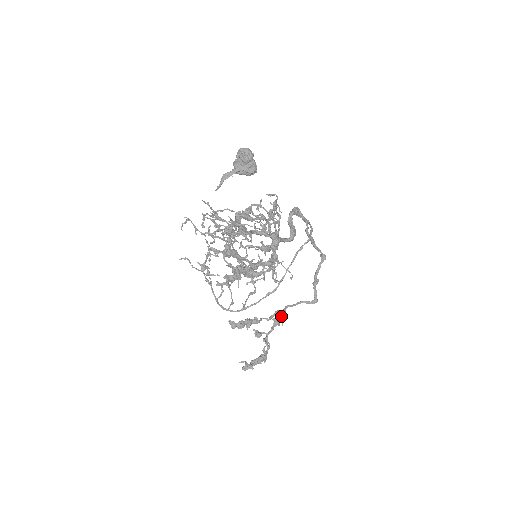
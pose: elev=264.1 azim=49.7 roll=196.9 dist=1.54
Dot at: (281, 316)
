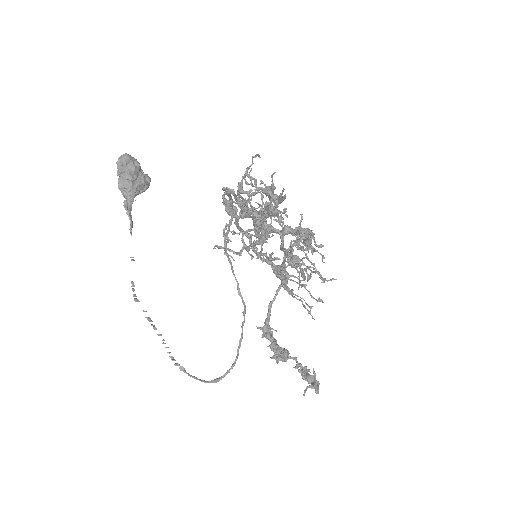
Dot at: occluded
